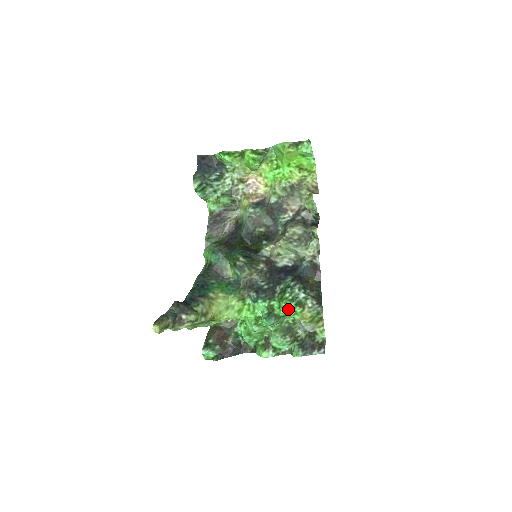
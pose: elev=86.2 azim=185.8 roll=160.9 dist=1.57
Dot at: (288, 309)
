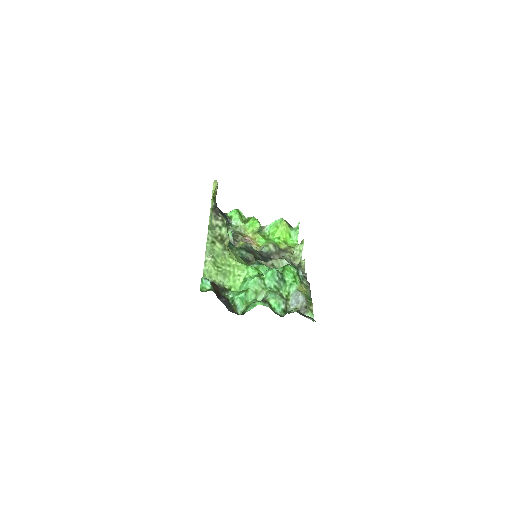
Dot at: (291, 272)
